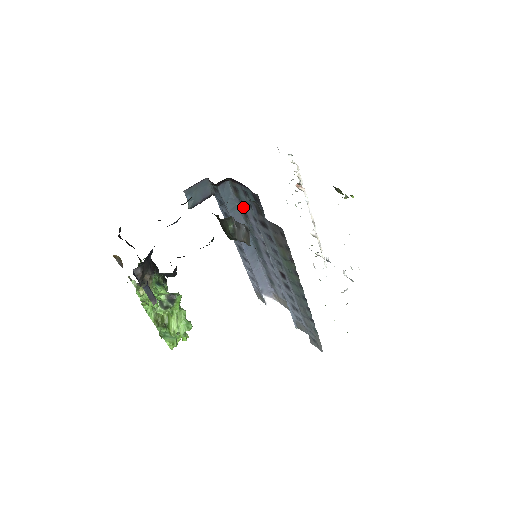
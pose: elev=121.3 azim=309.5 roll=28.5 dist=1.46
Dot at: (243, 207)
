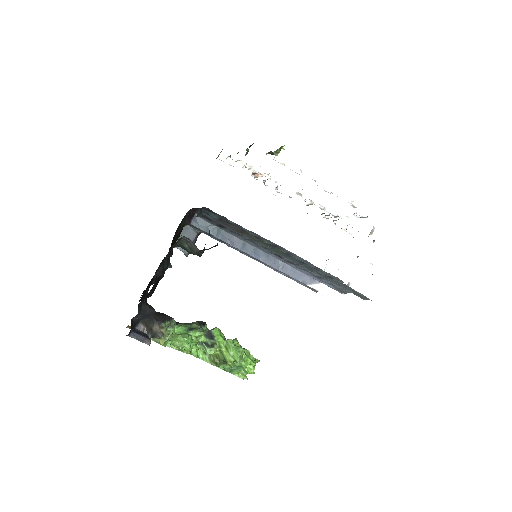
Dot at: occluded
